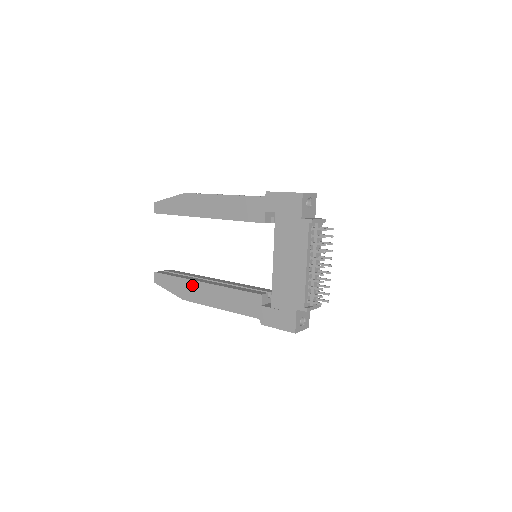
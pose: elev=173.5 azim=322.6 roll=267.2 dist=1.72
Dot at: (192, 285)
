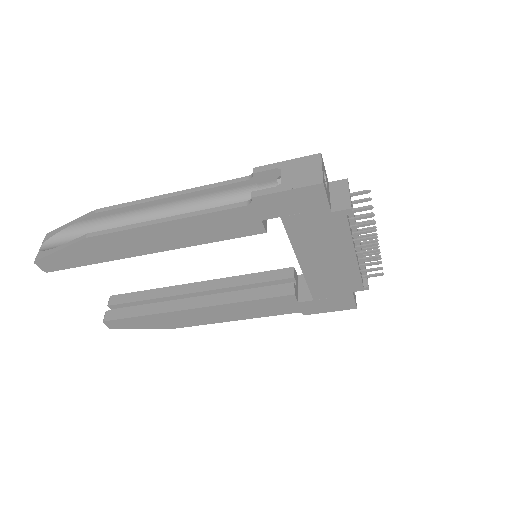
Dot at: (177, 315)
